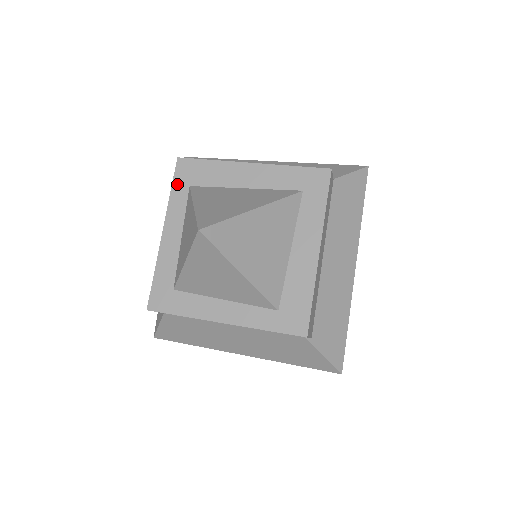
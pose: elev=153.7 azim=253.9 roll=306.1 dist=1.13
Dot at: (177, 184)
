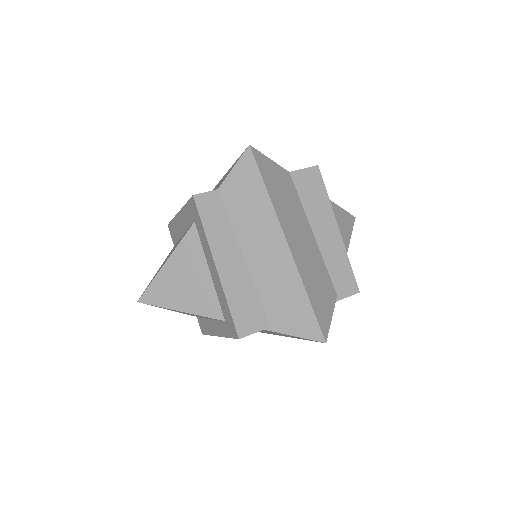
Dot at: (174, 244)
